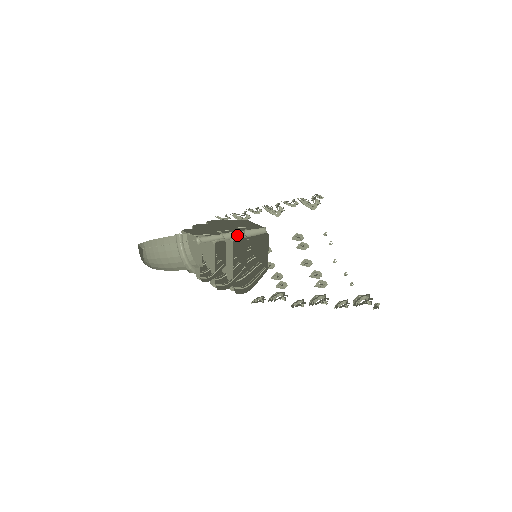
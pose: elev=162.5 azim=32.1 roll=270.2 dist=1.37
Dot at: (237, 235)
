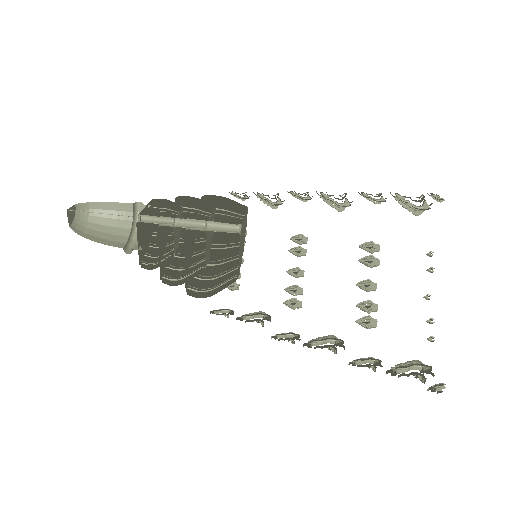
Dot at: (194, 224)
